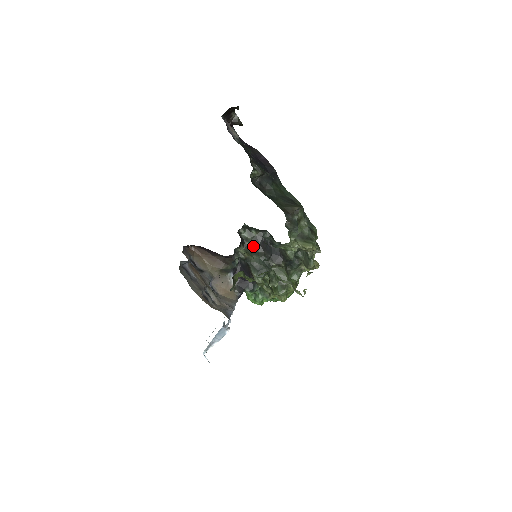
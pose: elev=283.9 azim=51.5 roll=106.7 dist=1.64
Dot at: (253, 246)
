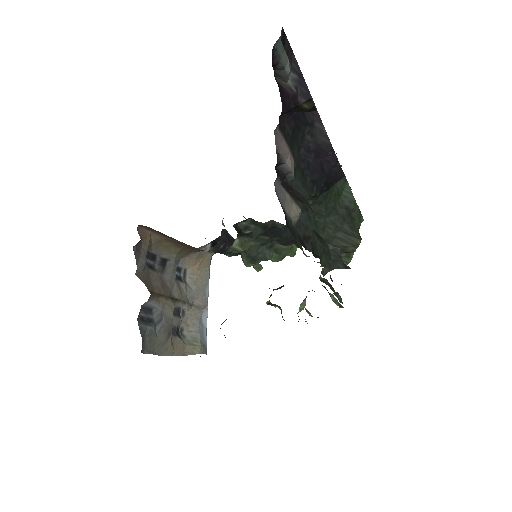
Dot at: (254, 232)
